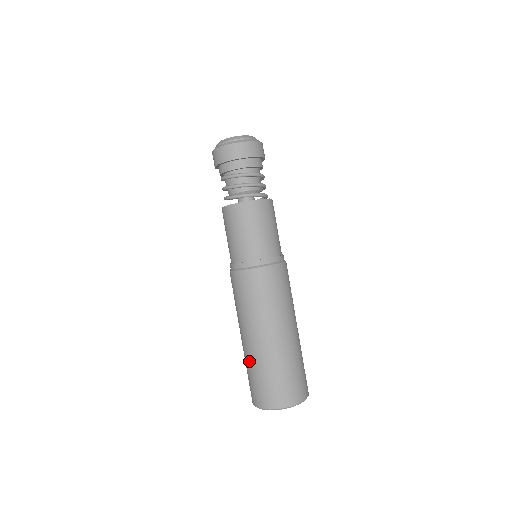
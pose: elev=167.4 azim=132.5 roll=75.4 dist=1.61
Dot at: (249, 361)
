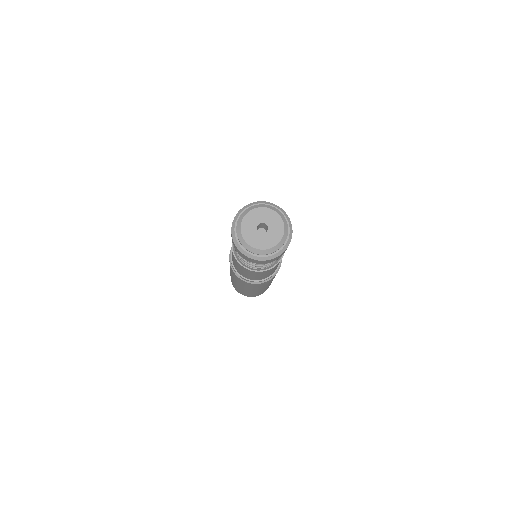
Dot at: occluded
